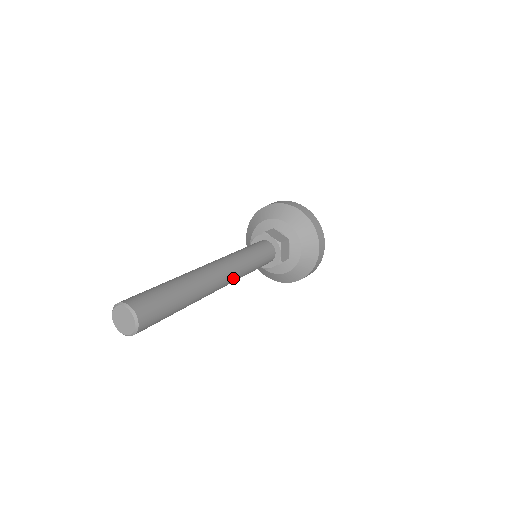
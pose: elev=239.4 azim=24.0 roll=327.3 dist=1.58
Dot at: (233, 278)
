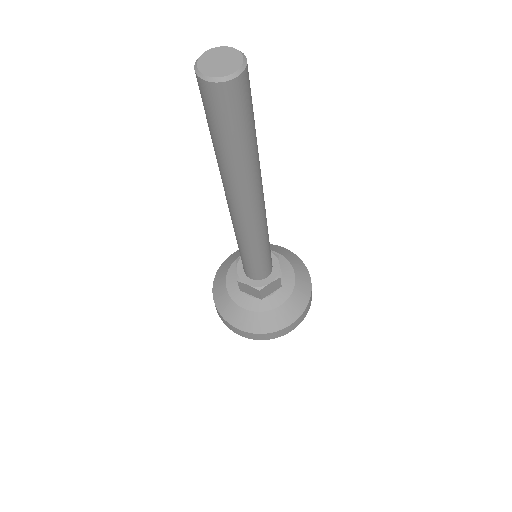
Dot at: (252, 226)
